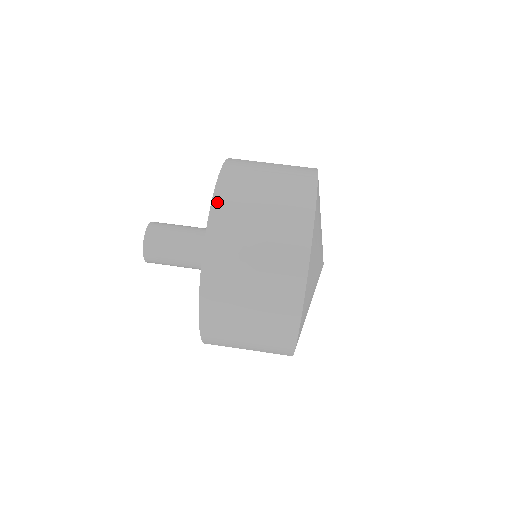
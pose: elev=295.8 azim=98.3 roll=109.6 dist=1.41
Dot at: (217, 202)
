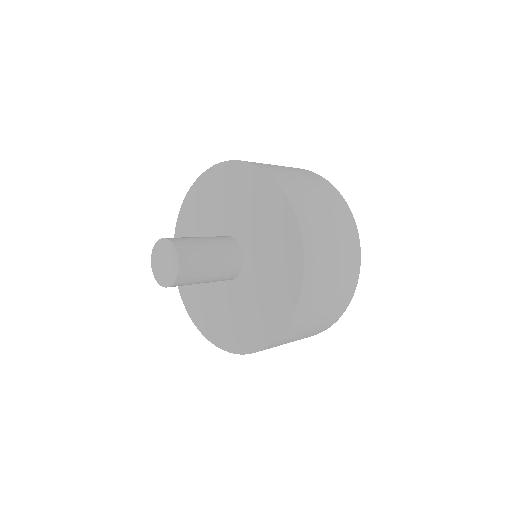
Dot at: occluded
